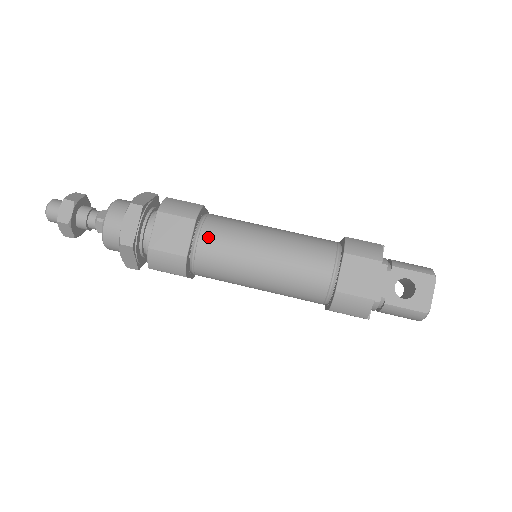
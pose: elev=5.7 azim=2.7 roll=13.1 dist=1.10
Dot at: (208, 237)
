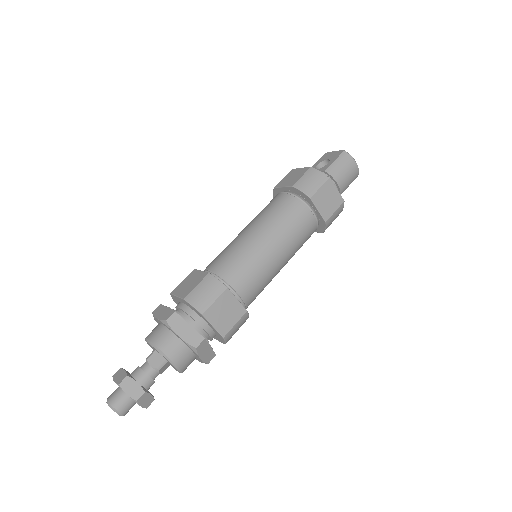
Dot at: (211, 264)
